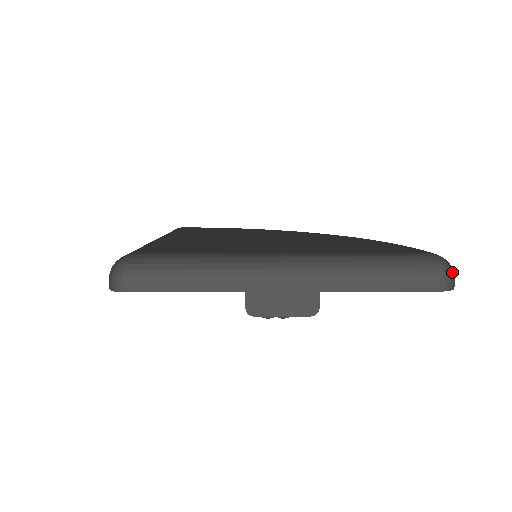
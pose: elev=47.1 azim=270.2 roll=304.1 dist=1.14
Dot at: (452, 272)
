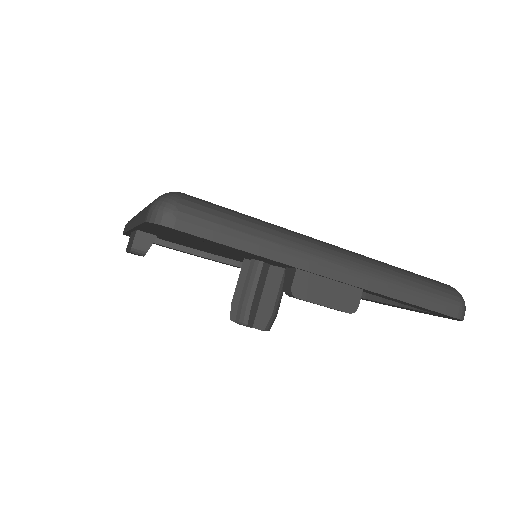
Dot at: occluded
